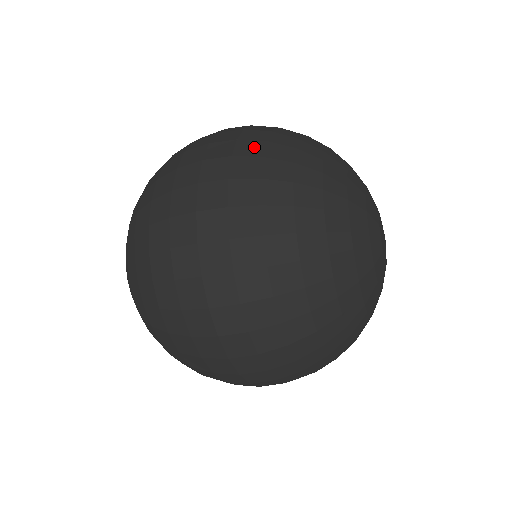
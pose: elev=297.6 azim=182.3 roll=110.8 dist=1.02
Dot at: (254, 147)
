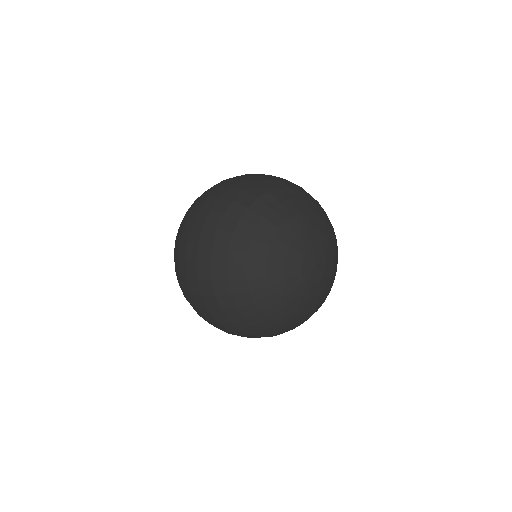
Dot at: (205, 270)
